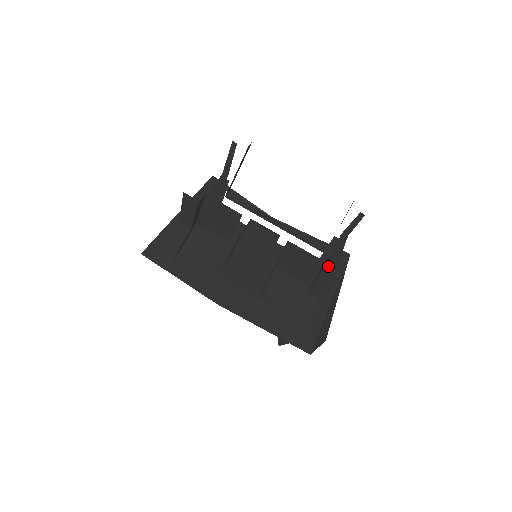
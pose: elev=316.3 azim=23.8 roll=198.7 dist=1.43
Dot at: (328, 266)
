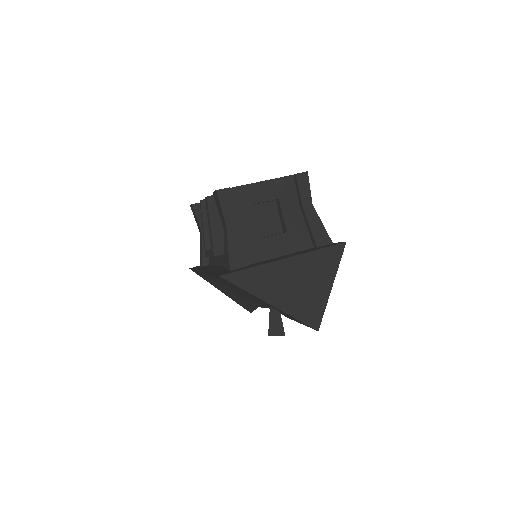
Dot at: (293, 238)
